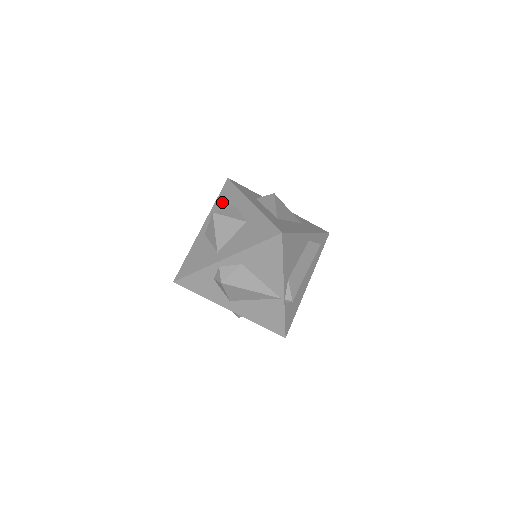
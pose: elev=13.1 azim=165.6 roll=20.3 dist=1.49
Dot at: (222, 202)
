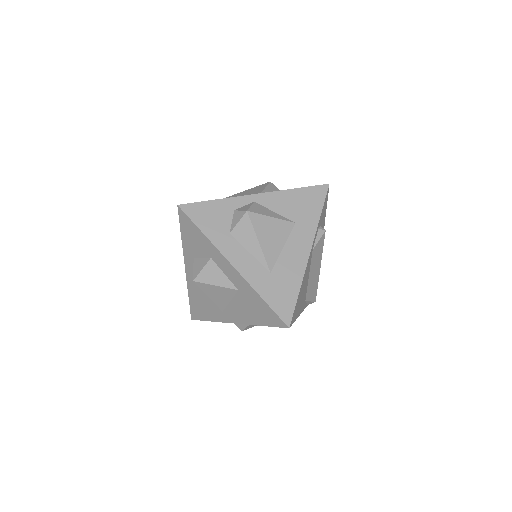
Dot at: (191, 244)
